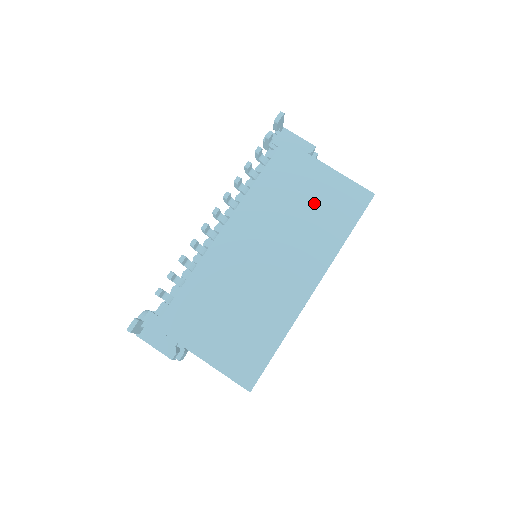
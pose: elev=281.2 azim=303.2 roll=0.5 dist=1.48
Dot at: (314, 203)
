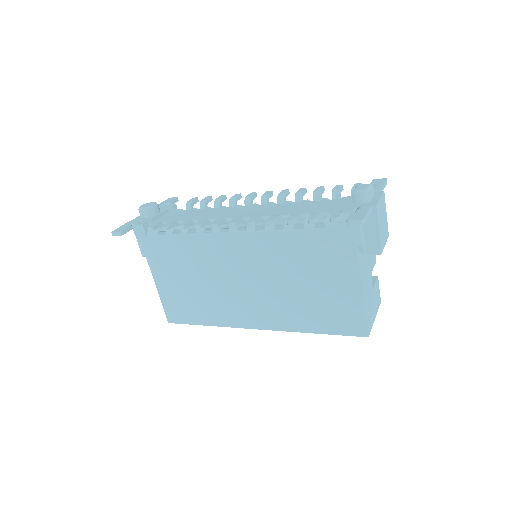
Dot at: (317, 292)
